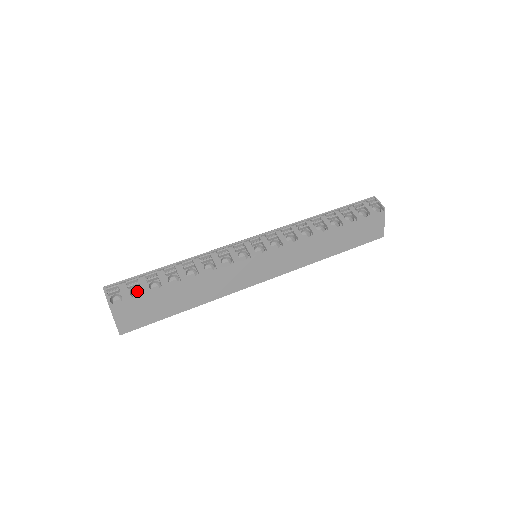
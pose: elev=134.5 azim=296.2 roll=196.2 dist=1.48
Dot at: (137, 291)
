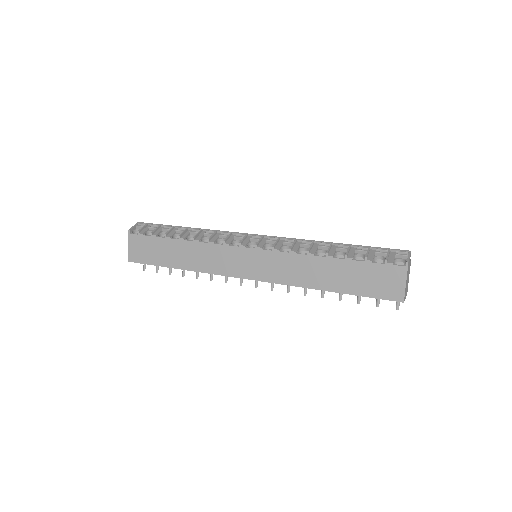
Dot at: occluded
